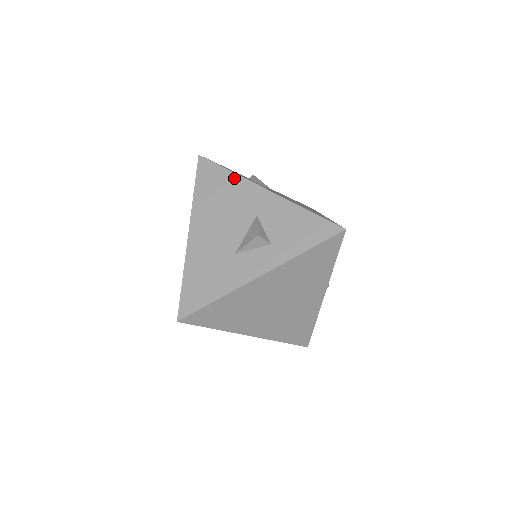
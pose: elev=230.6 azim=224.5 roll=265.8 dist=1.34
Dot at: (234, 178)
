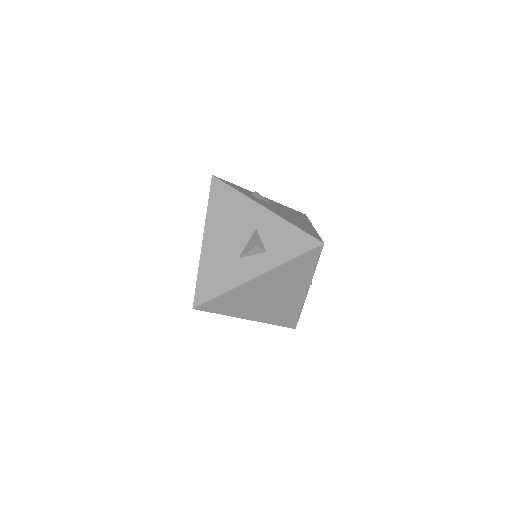
Dot at: (240, 196)
